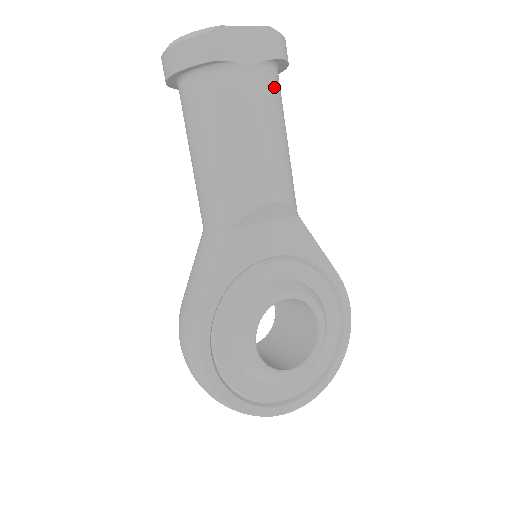
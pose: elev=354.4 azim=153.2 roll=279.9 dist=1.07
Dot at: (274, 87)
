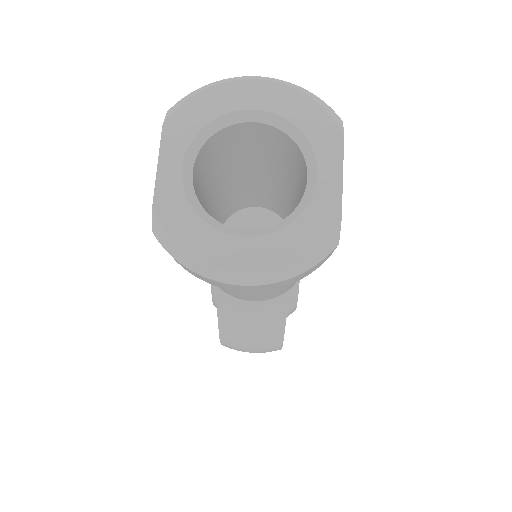
Dot at: occluded
